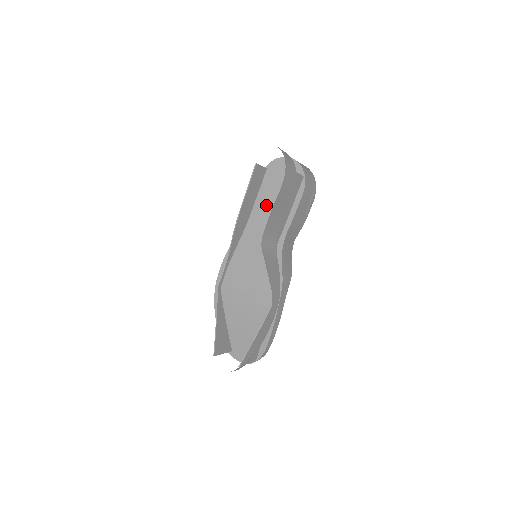
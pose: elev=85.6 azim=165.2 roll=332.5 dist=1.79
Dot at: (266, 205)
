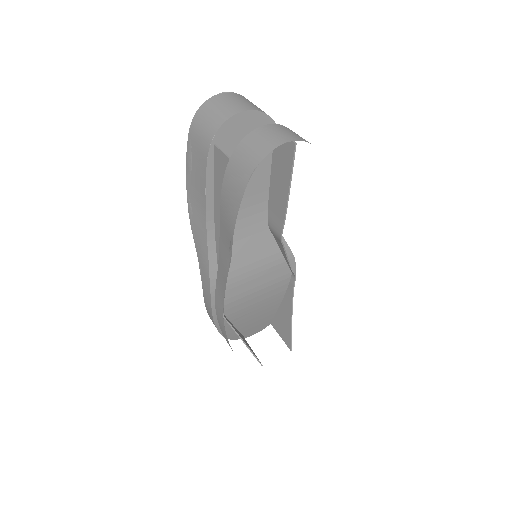
Dot at: occluded
